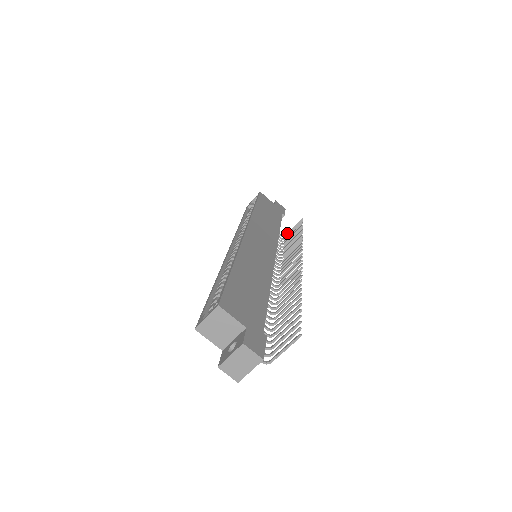
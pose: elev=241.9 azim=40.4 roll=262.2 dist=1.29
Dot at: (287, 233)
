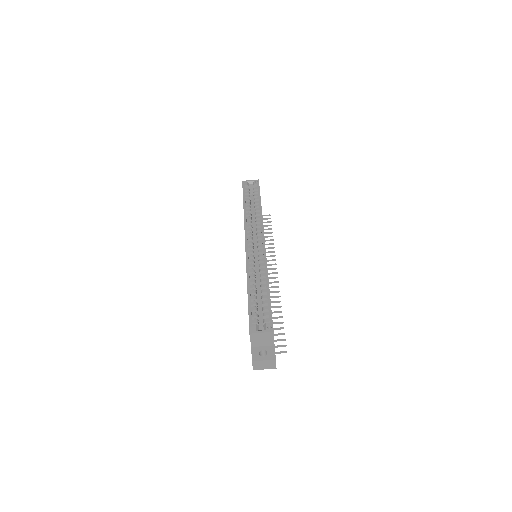
Dot at: occluded
